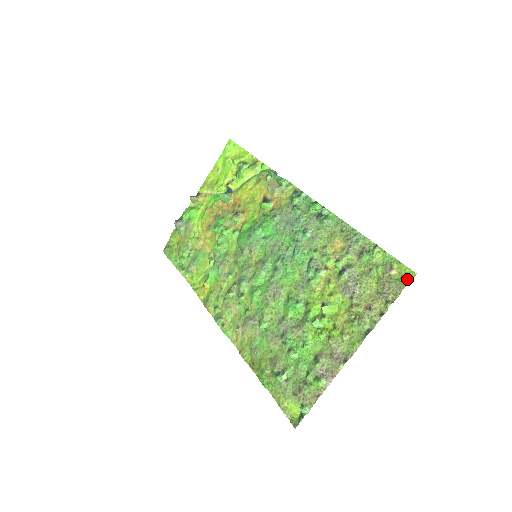
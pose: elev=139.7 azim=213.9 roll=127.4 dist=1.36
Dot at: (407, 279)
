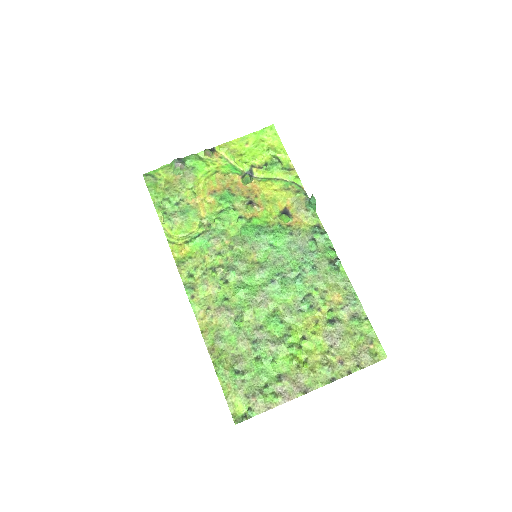
Dot at: (379, 357)
